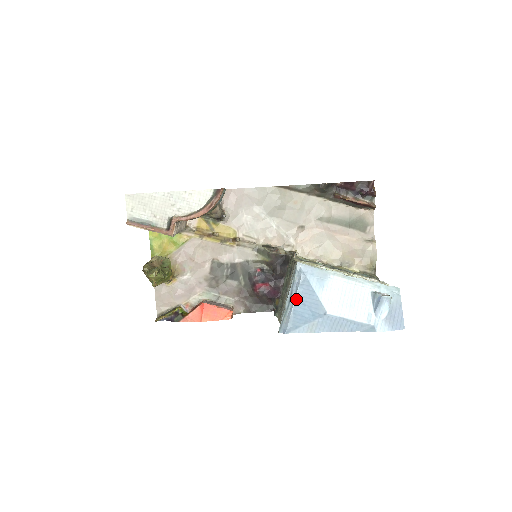
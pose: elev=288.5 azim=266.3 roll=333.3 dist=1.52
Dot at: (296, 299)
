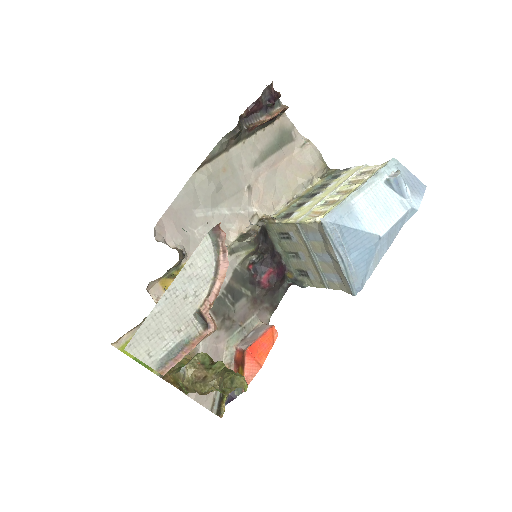
Dot at: (347, 253)
